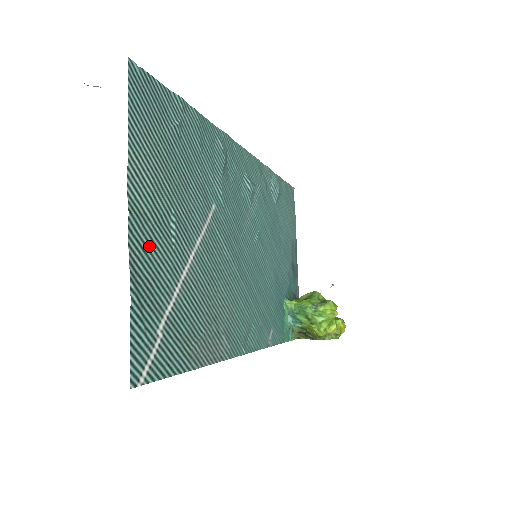
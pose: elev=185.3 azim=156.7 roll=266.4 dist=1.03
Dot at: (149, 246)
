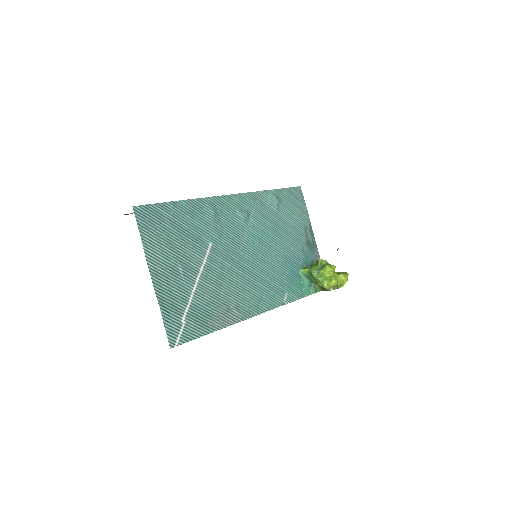
Dot at: (167, 285)
